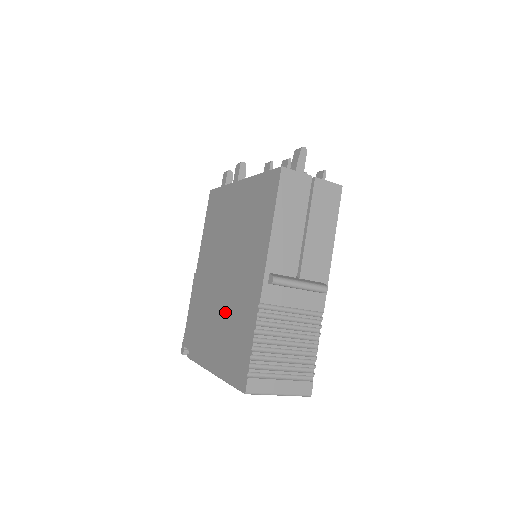
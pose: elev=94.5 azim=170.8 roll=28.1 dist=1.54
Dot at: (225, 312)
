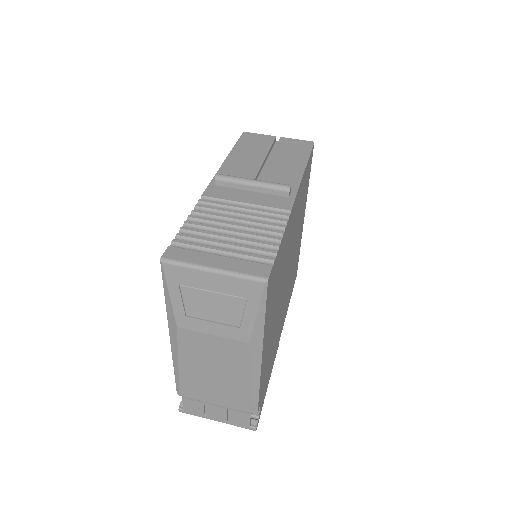
Dot at: occluded
